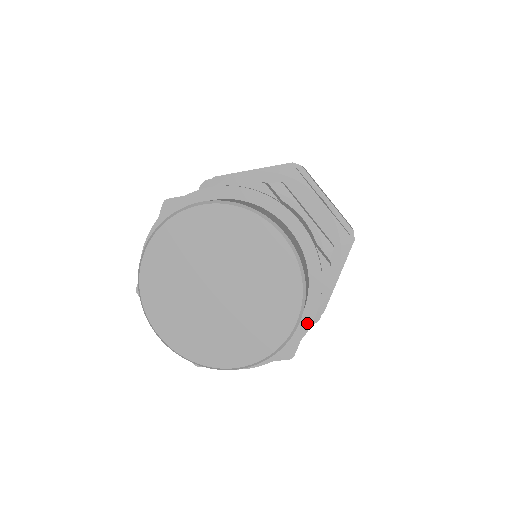
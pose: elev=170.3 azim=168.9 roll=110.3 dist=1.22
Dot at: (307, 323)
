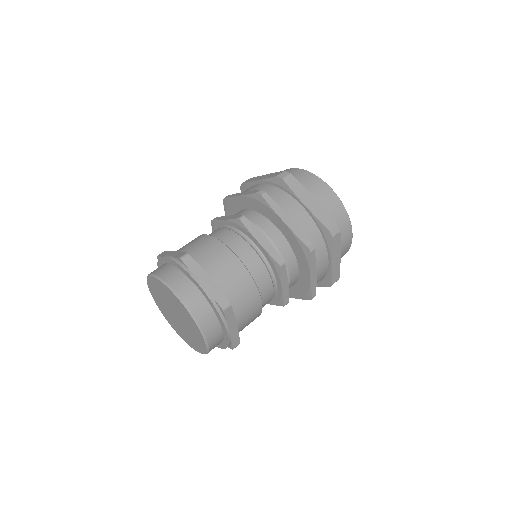
Dot at: (227, 336)
